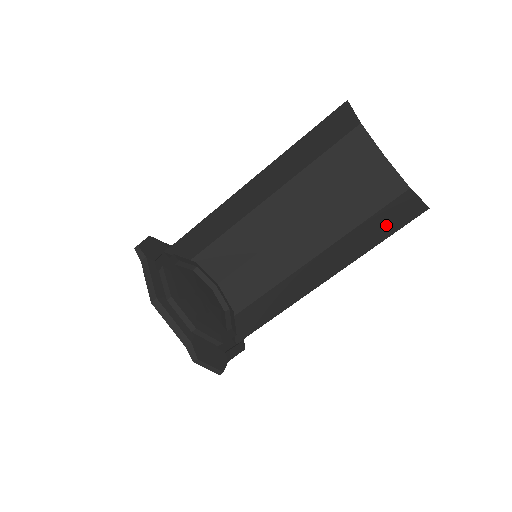
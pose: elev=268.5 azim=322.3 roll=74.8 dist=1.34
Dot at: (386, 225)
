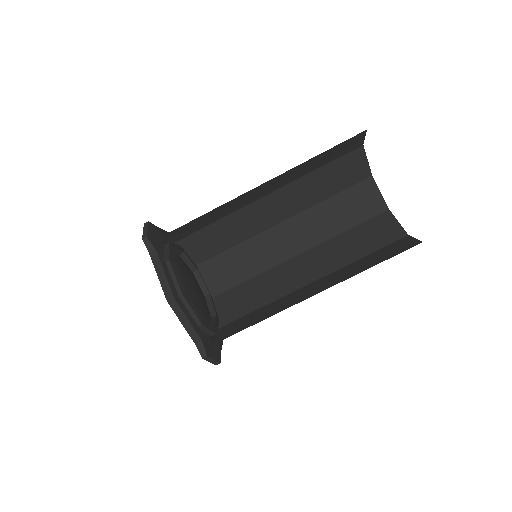
Dot at: (368, 241)
